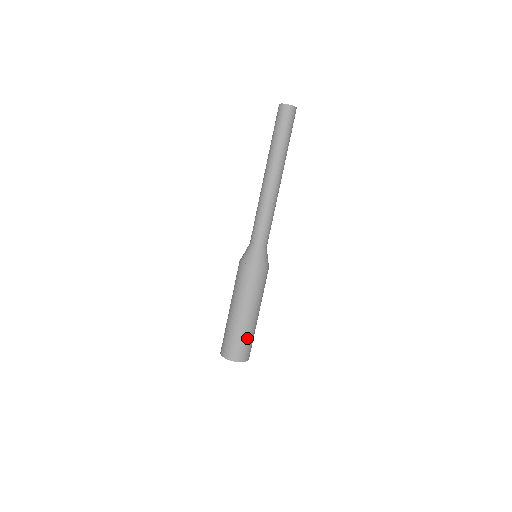
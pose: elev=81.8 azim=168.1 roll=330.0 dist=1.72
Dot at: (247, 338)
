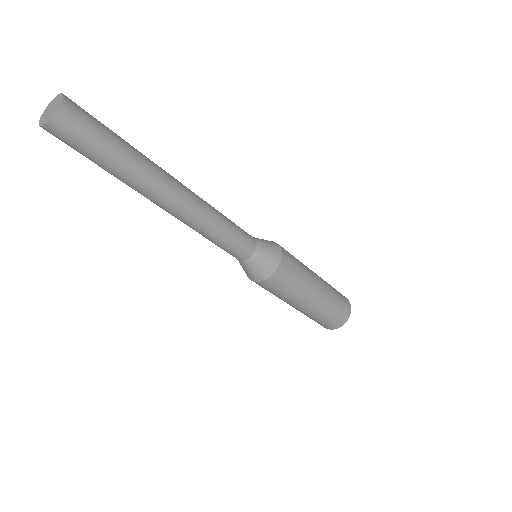
Dot at: (320, 318)
